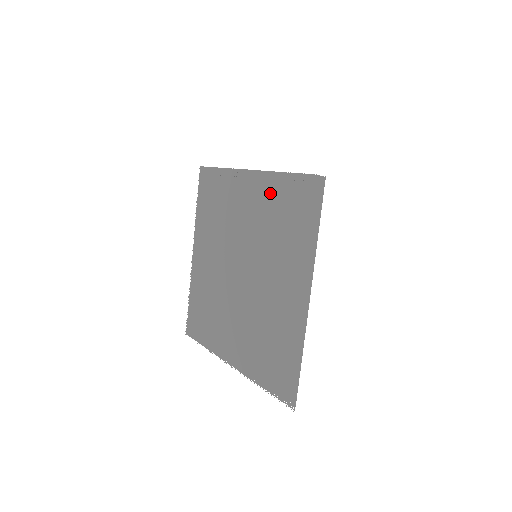
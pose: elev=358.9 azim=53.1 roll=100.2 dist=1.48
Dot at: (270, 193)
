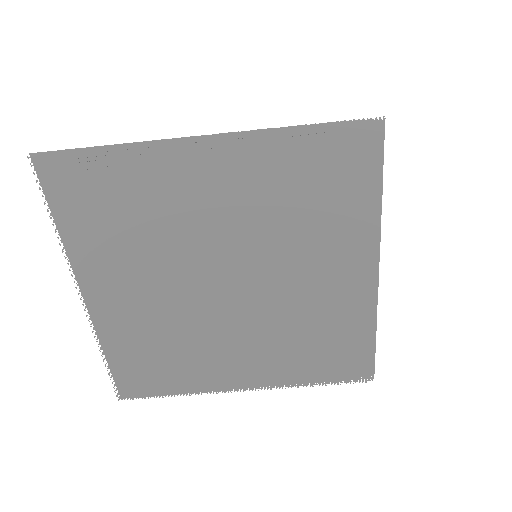
Dot at: (265, 164)
